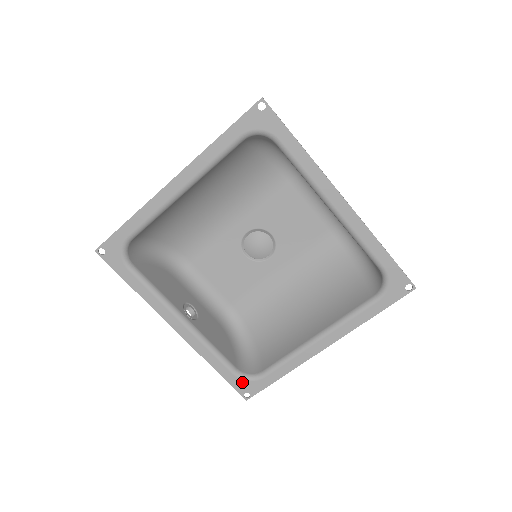
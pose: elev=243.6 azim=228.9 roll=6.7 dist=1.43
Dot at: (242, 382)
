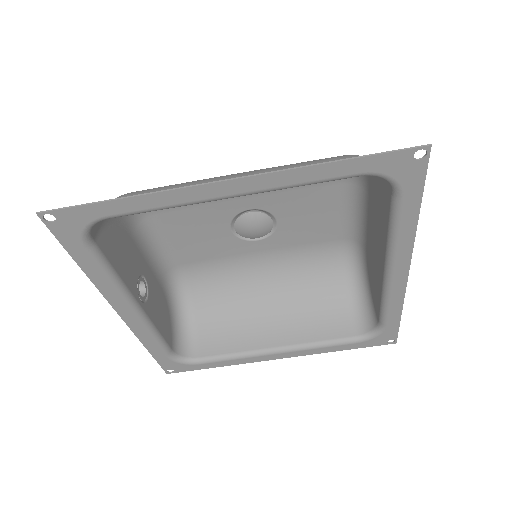
Dot at: (172, 363)
